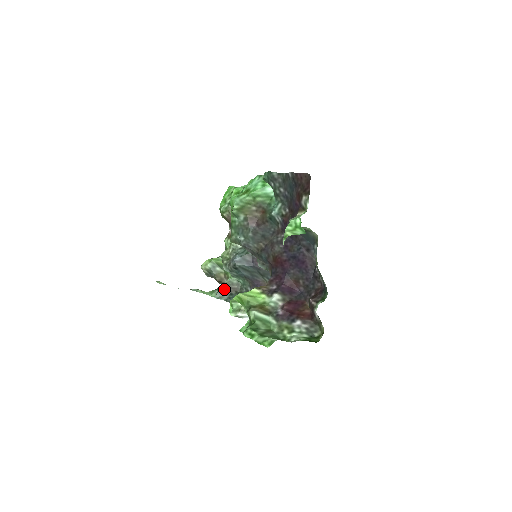
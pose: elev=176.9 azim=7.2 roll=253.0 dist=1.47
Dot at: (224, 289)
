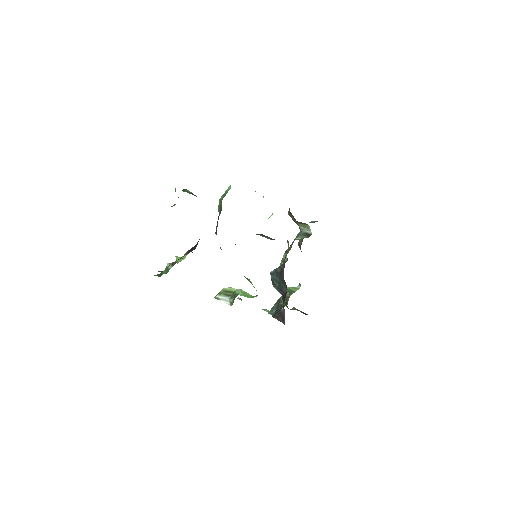
Dot at: (275, 306)
